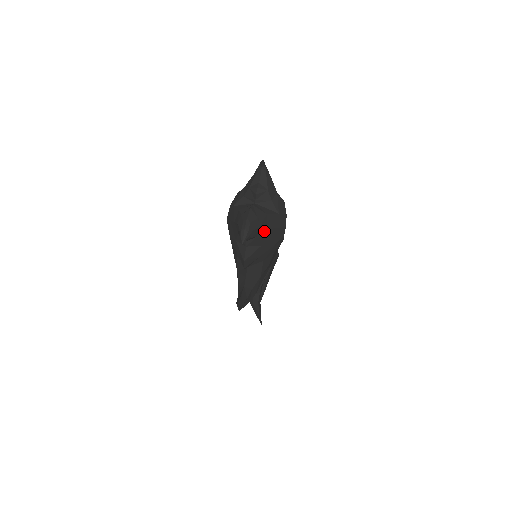
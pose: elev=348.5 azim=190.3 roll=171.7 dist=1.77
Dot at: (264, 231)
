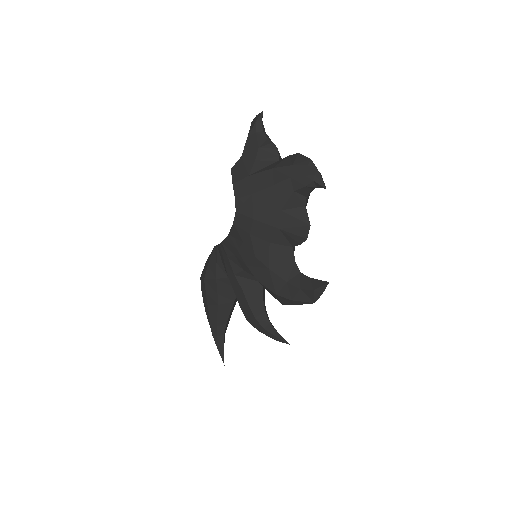
Dot at: occluded
